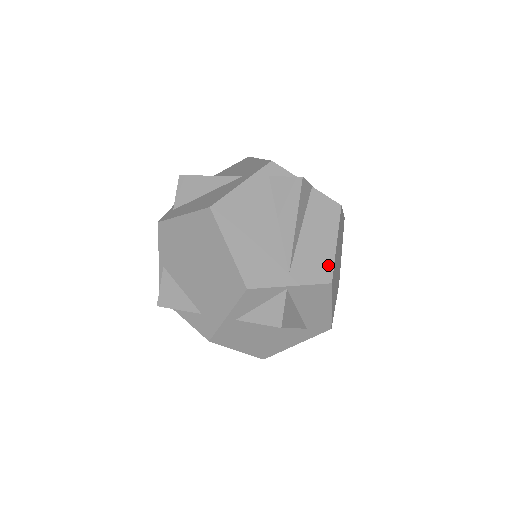
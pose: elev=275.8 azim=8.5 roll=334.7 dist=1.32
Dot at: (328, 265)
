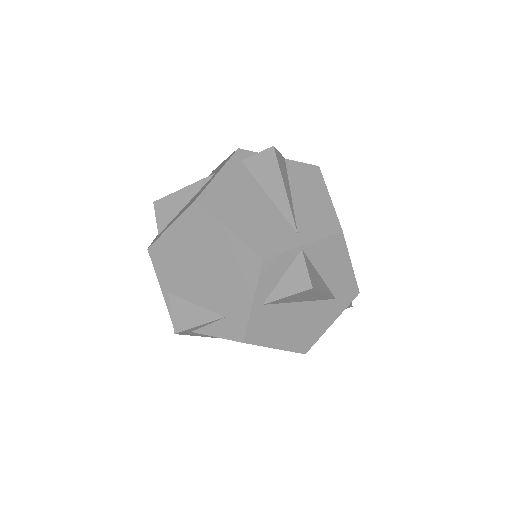
Dot at: (331, 217)
